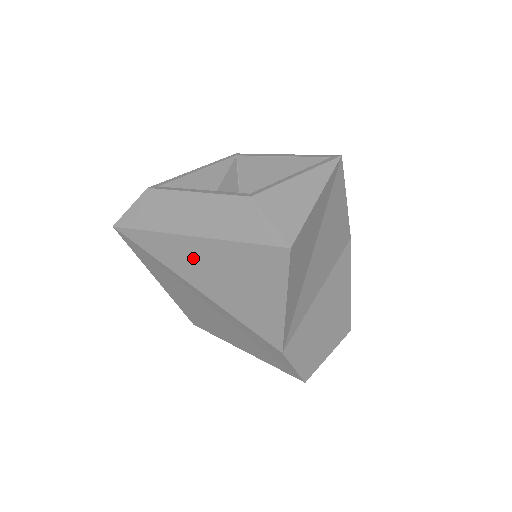
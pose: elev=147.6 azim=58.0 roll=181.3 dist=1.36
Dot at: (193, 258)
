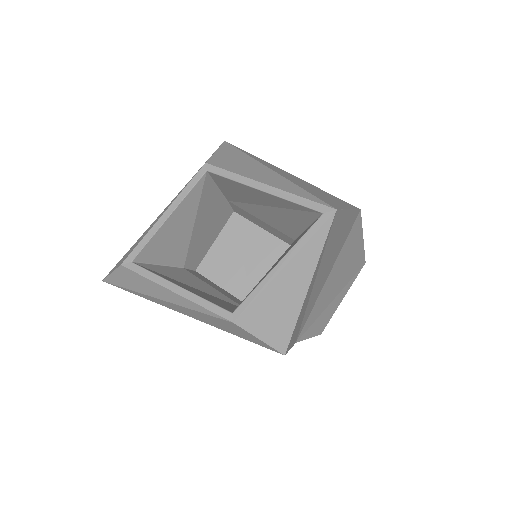
Dot at: occluded
